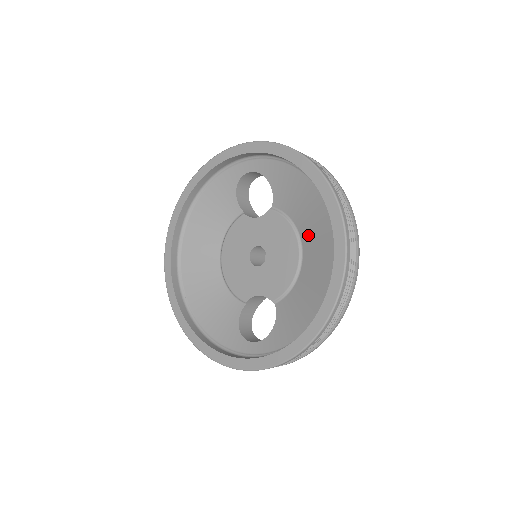
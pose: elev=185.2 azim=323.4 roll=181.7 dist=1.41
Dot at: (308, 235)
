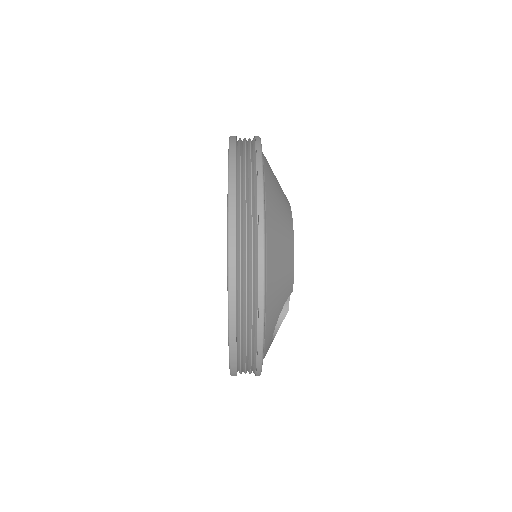
Dot at: occluded
